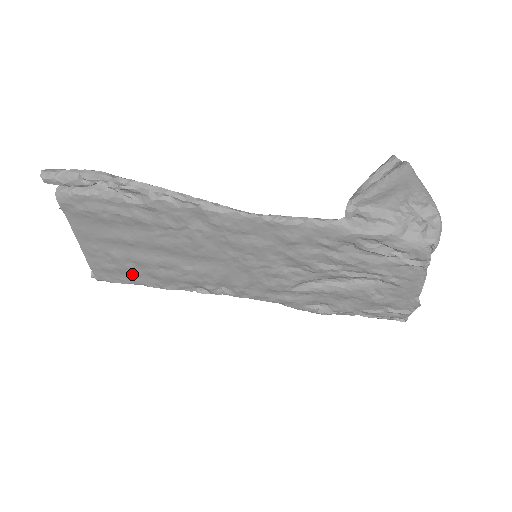
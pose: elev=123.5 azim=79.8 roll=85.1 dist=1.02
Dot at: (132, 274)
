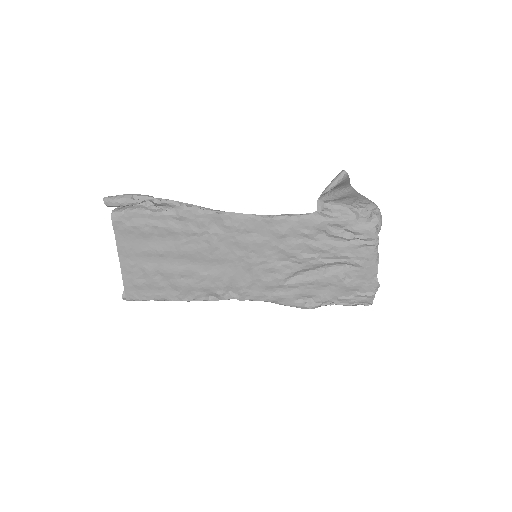
Dot at: (158, 288)
